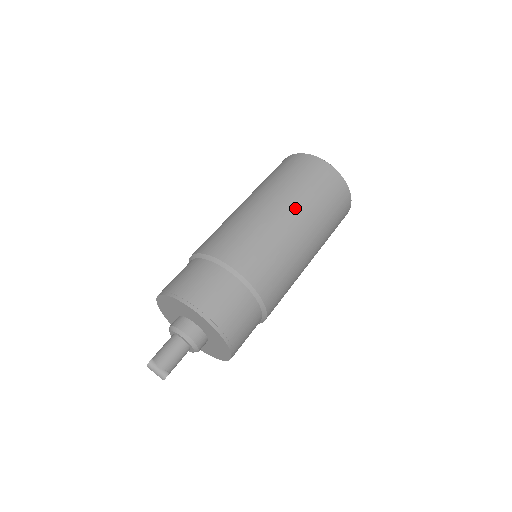
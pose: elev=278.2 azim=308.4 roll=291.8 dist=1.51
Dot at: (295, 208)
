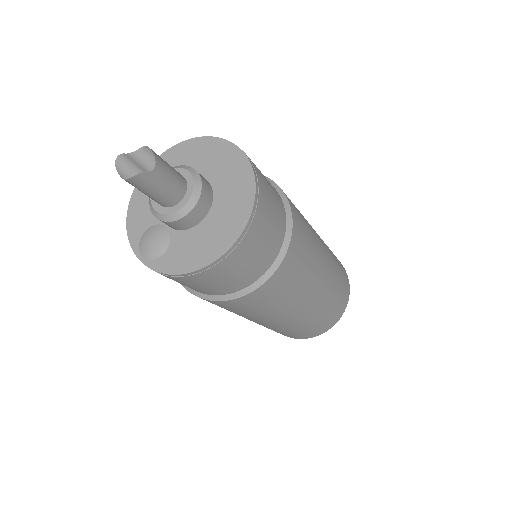
Dot at: occluded
